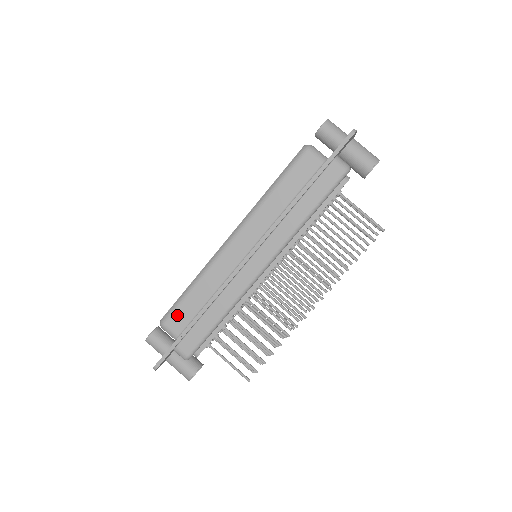
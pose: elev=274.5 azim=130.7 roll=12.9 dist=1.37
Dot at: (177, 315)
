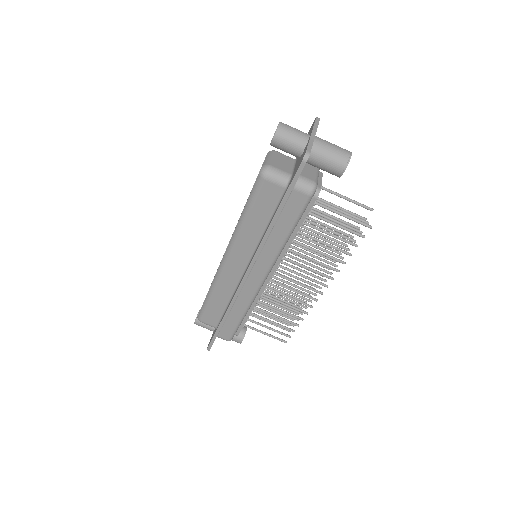
Dot at: (208, 315)
